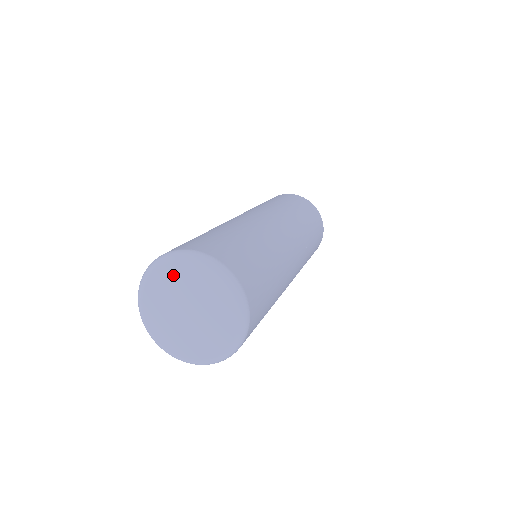
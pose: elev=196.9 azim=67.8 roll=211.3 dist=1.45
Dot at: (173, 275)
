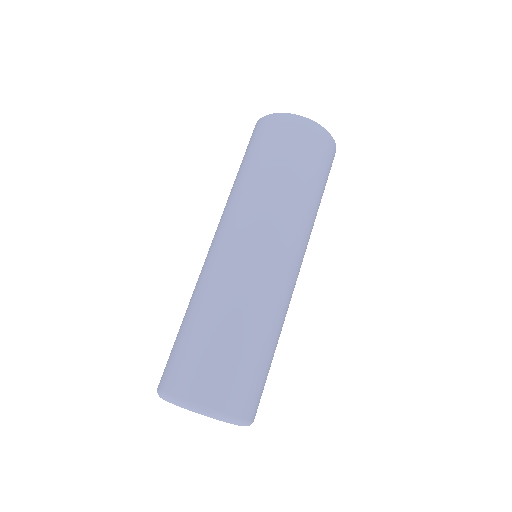
Dot at: occluded
